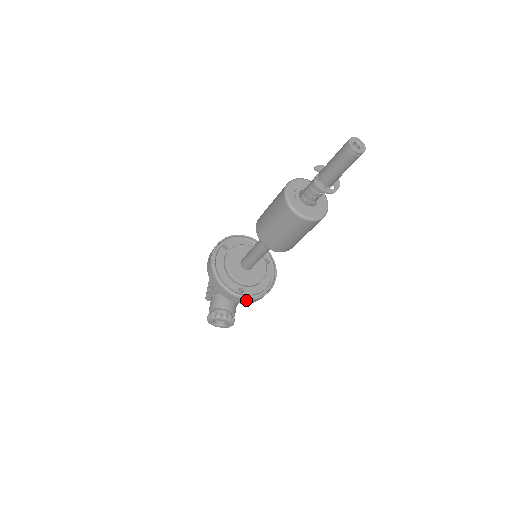
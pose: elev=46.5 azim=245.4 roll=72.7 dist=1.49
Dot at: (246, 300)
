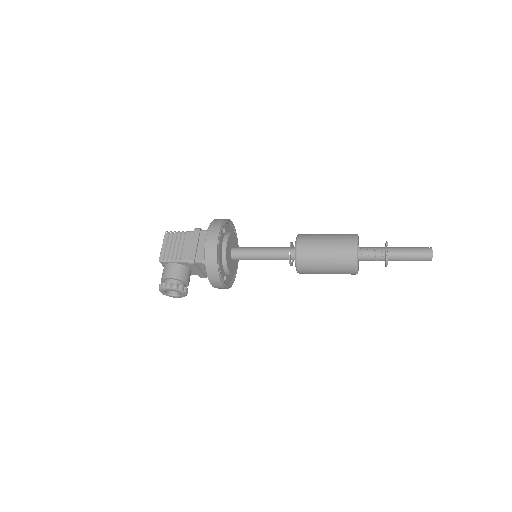
Dot at: (223, 288)
